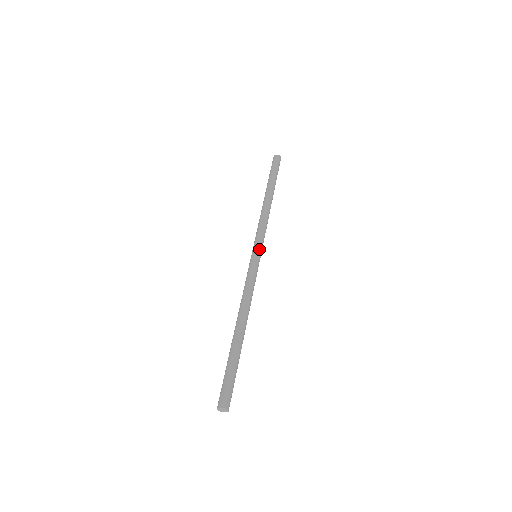
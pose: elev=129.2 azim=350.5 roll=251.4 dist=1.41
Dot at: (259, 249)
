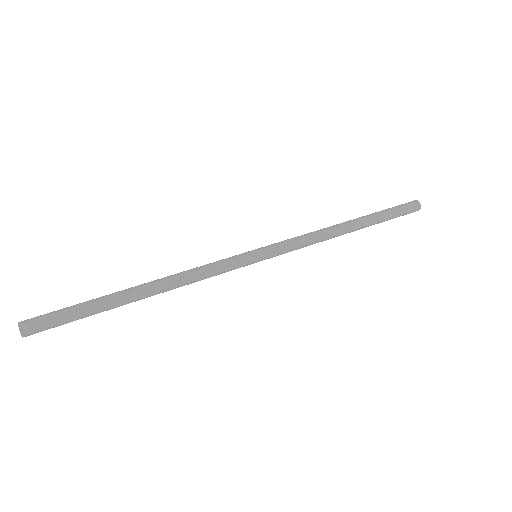
Dot at: (263, 248)
